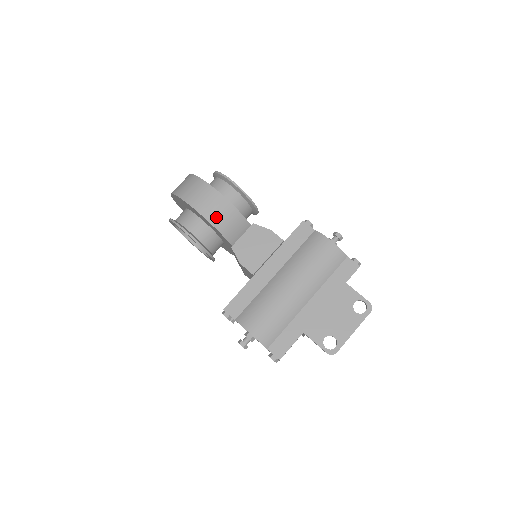
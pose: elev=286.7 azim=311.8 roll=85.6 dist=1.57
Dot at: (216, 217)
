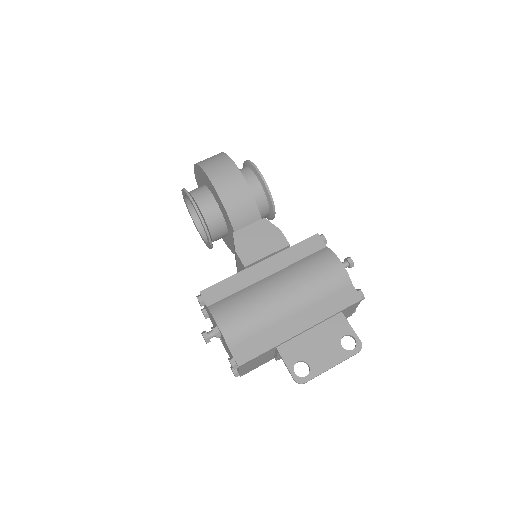
Dot at: (229, 195)
